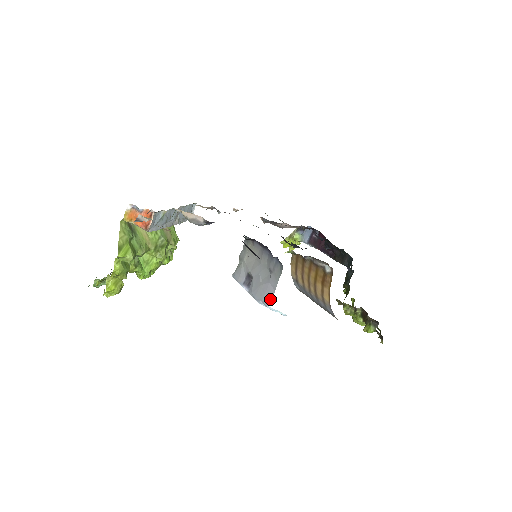
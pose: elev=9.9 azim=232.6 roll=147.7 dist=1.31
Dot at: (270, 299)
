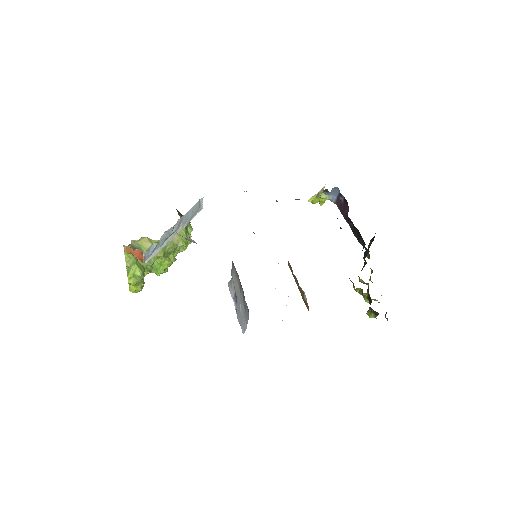
Dot at: (245, 330)
